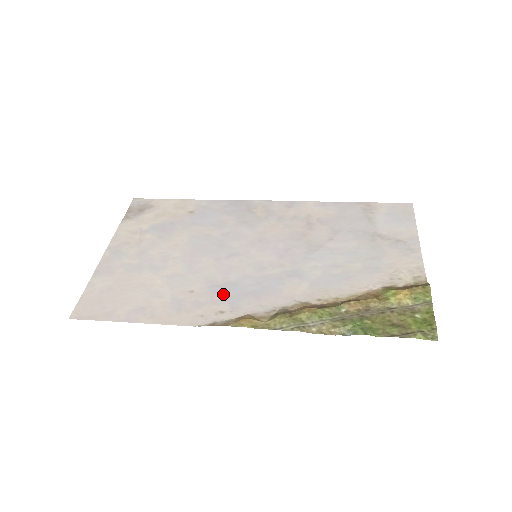
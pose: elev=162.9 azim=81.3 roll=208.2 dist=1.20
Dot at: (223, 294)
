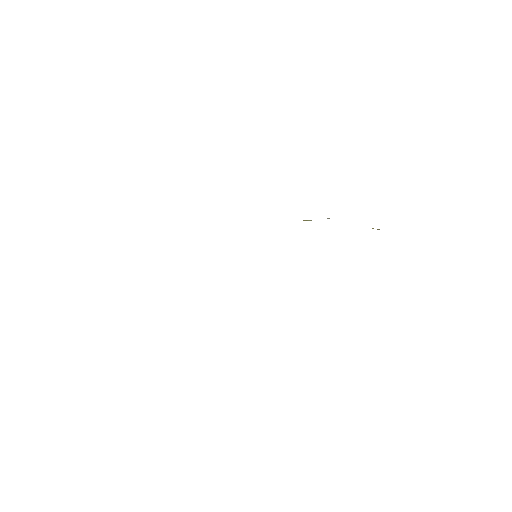
Dot at: occluded
